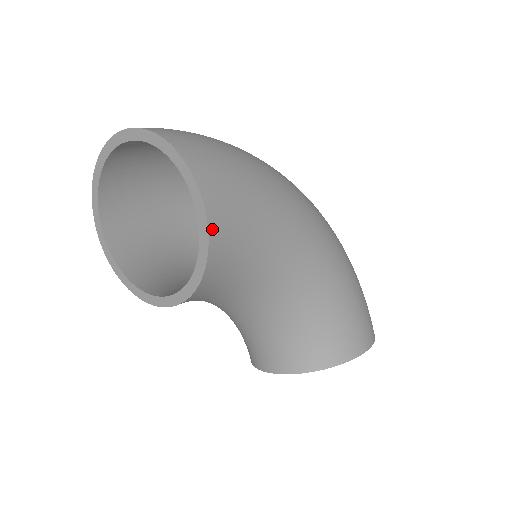
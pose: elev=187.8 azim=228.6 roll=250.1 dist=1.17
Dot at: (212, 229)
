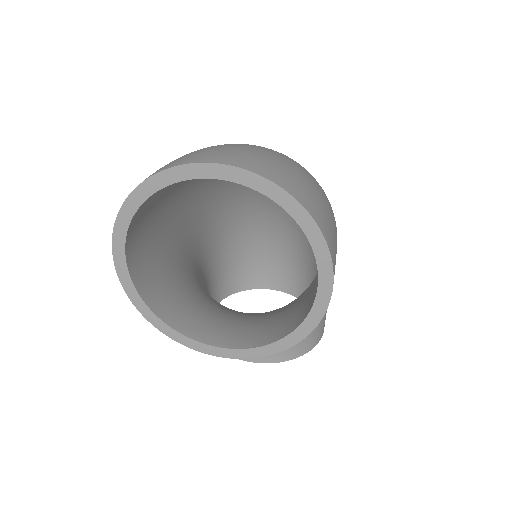
Dot at: (327, 306)
